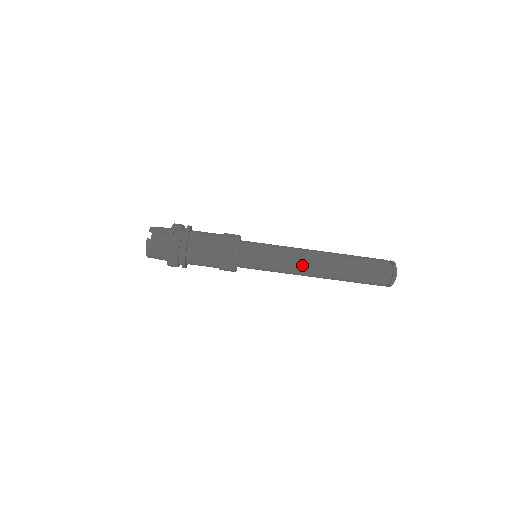
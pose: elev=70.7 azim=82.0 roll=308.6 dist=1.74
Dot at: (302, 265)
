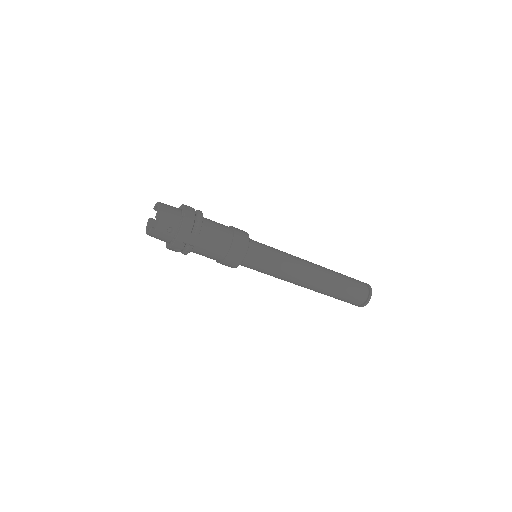
Dot at: (293, 282)
